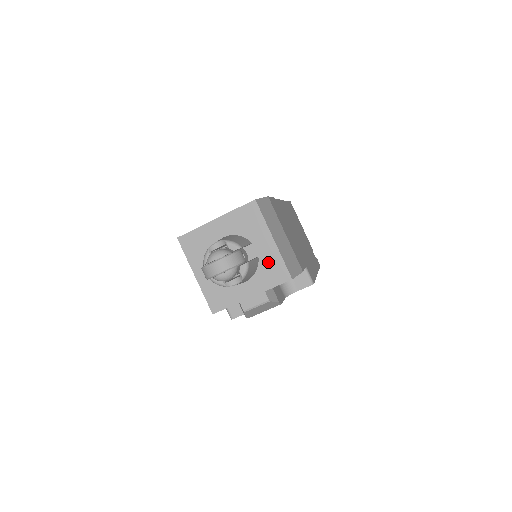
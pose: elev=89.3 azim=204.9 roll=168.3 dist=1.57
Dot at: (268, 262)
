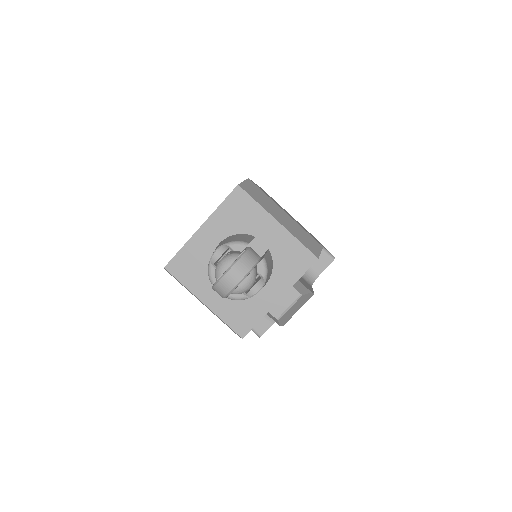
Dot at: (282, 251)
